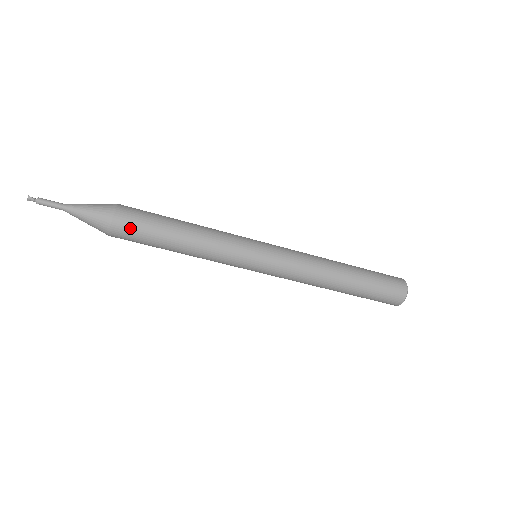
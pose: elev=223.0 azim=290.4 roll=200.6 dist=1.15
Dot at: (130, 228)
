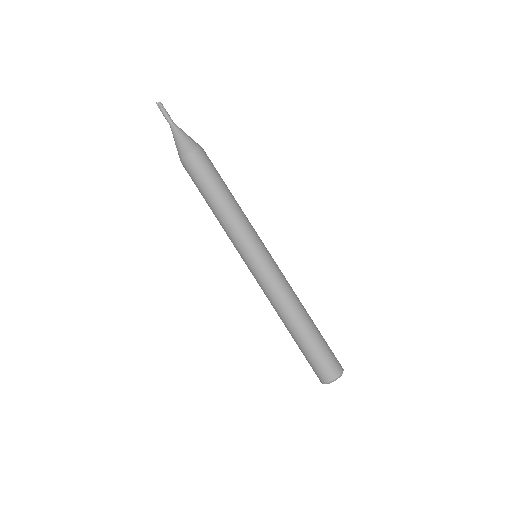
Dot at: (209, 160)
